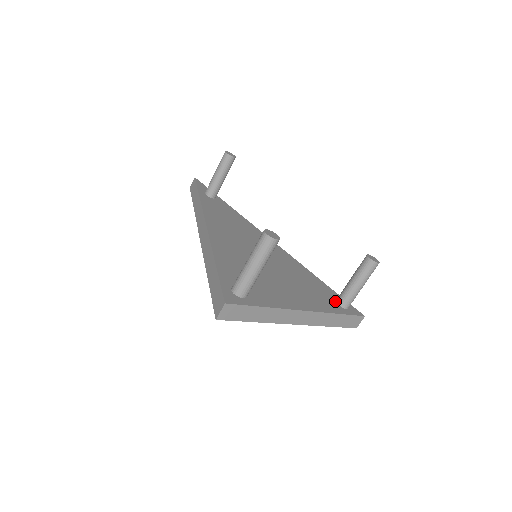
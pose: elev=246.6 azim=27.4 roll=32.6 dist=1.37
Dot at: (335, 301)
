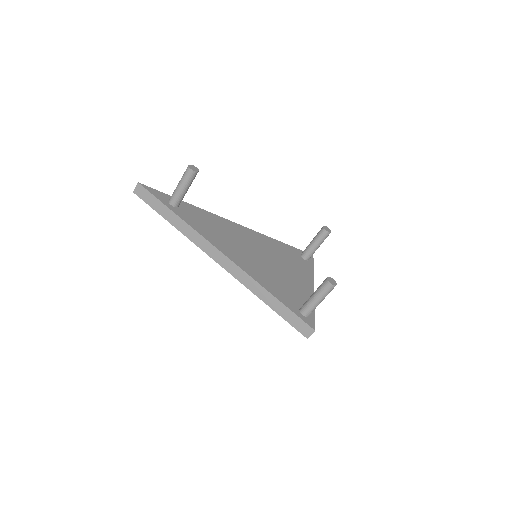
Dot at: (302, 258)
